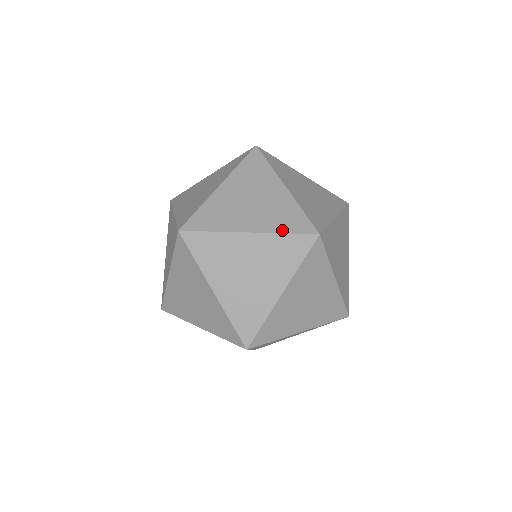
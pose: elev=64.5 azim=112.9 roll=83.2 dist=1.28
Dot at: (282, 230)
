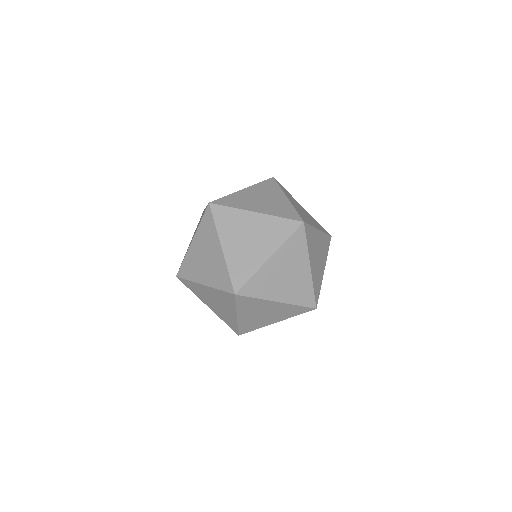
Dot at: occluded
